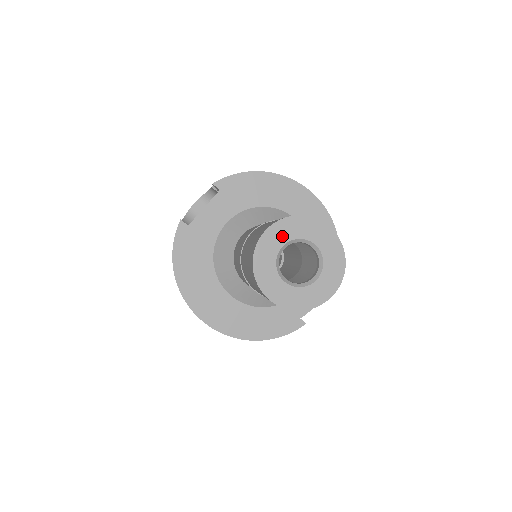
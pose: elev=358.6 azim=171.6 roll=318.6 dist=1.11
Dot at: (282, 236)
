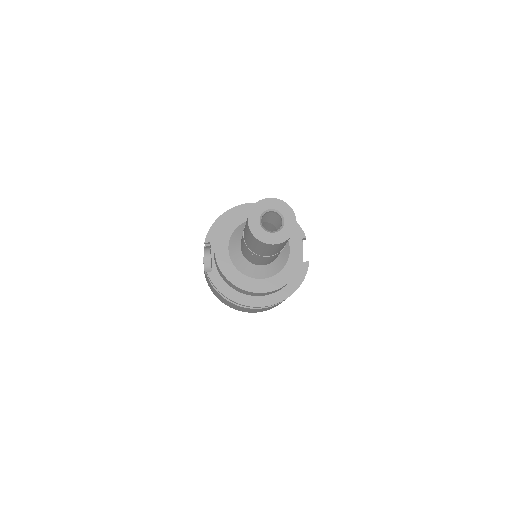
Dot at: (256, 218)
